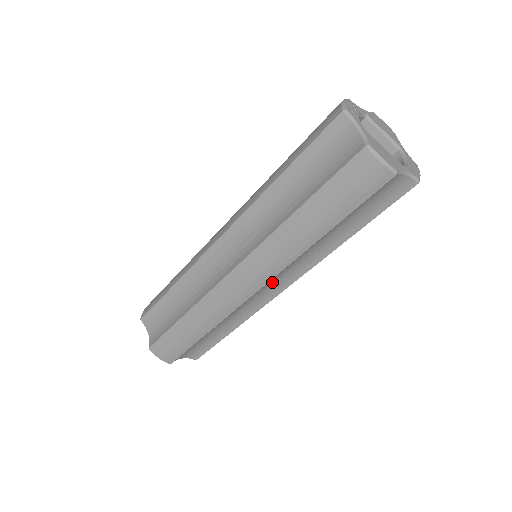
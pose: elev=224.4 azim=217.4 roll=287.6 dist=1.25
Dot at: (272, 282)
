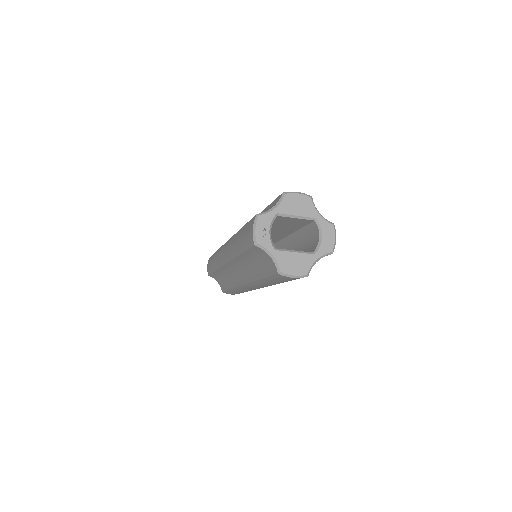
Dot at: occluded
